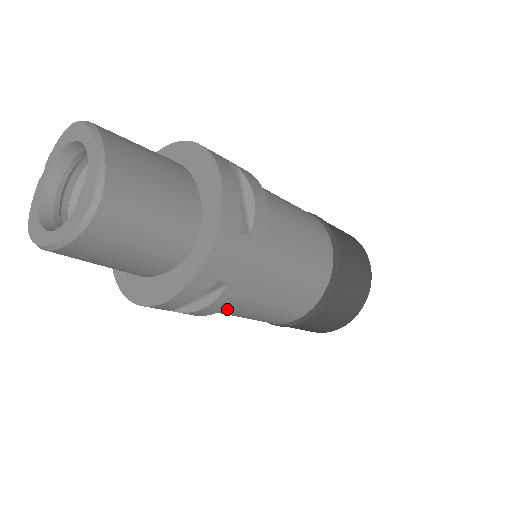
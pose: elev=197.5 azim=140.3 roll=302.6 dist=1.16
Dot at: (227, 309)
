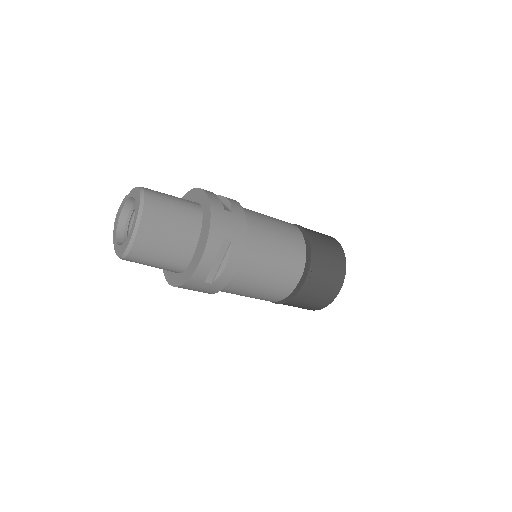
Dot at: occluded
